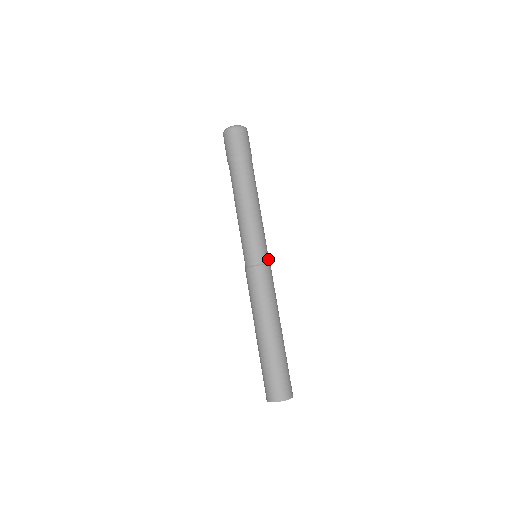
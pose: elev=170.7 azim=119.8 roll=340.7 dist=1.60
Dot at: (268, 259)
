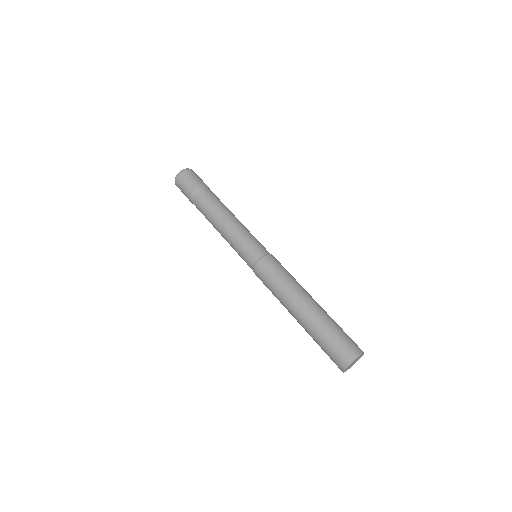
Dot at: occluded
